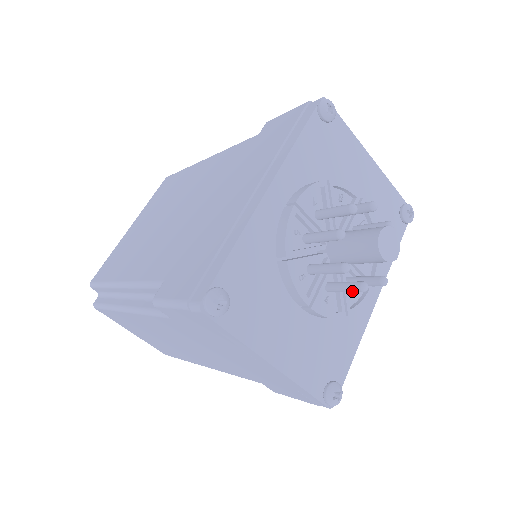
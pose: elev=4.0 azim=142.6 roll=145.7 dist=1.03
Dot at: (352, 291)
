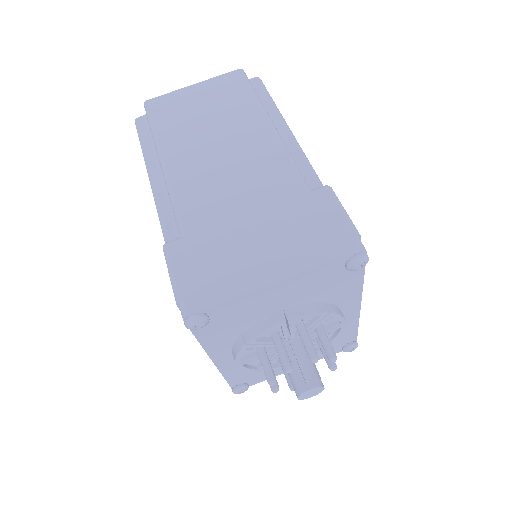
Dot at: occluded
